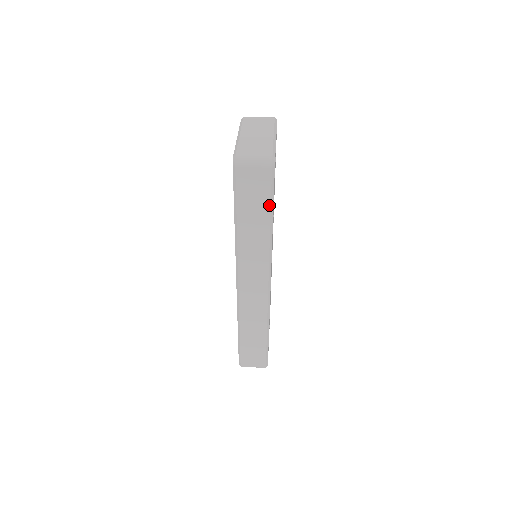
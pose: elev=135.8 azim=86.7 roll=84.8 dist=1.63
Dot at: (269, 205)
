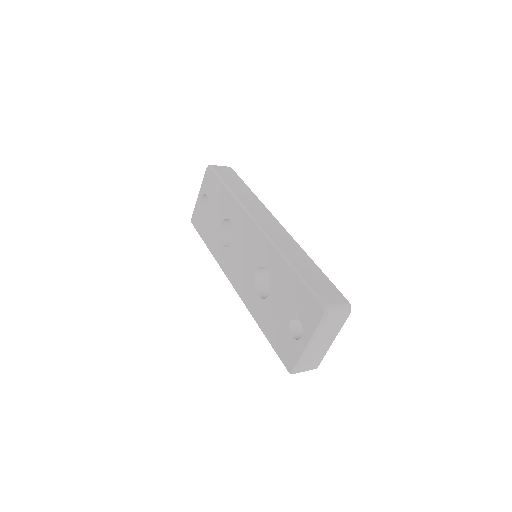
Dot at: (242, 181)
